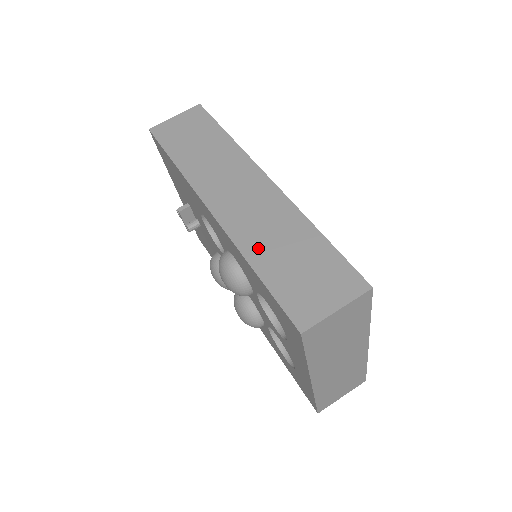
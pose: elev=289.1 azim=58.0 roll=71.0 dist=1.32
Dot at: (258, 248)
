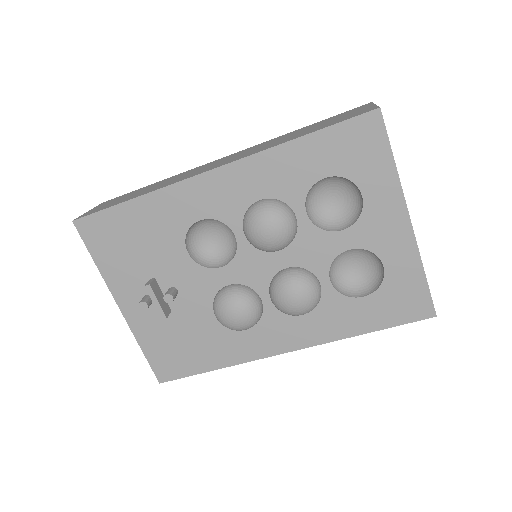
Dot at: (282, 141)
